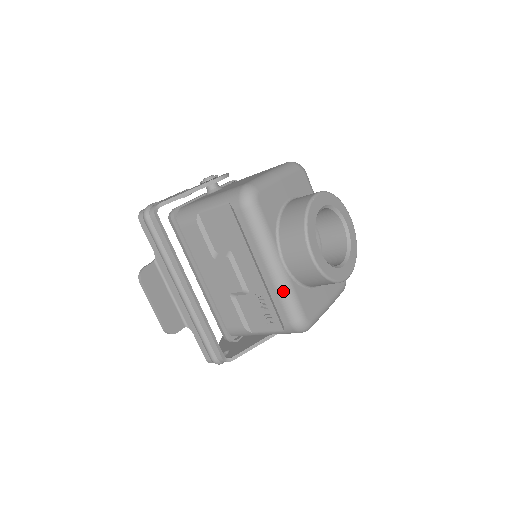
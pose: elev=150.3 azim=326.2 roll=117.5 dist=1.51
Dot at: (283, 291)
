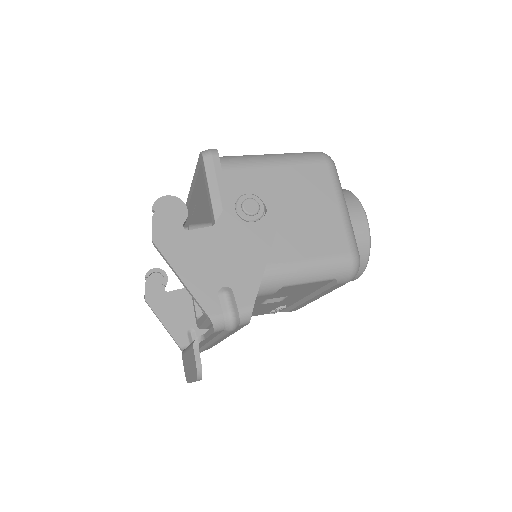
Dot at: occluded
